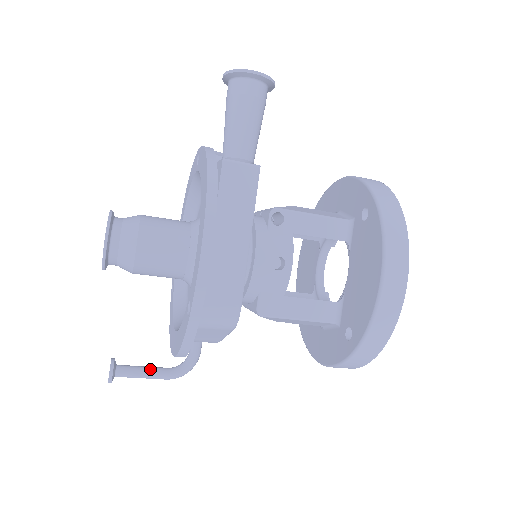
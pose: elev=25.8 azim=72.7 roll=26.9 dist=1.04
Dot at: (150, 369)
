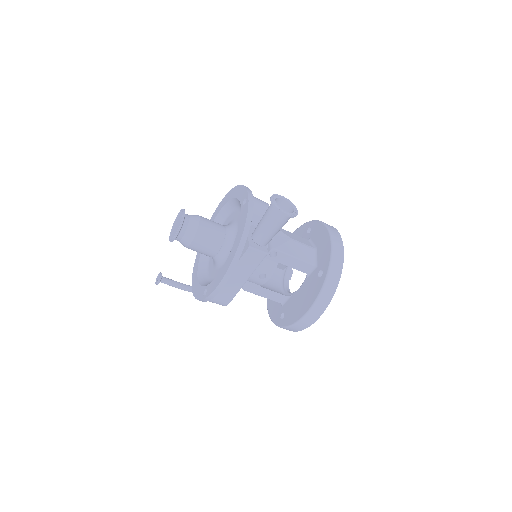
Dot at: (178, 285)
